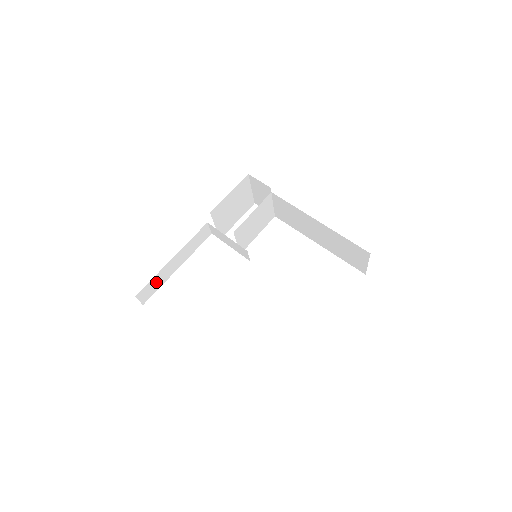
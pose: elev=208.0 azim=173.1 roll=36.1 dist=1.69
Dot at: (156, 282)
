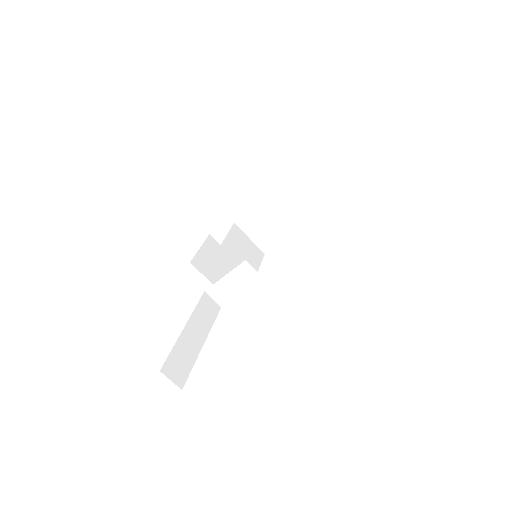
Dot at: (181, 357)
